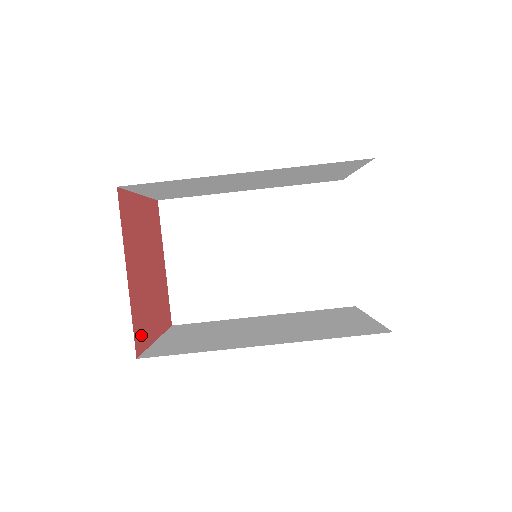
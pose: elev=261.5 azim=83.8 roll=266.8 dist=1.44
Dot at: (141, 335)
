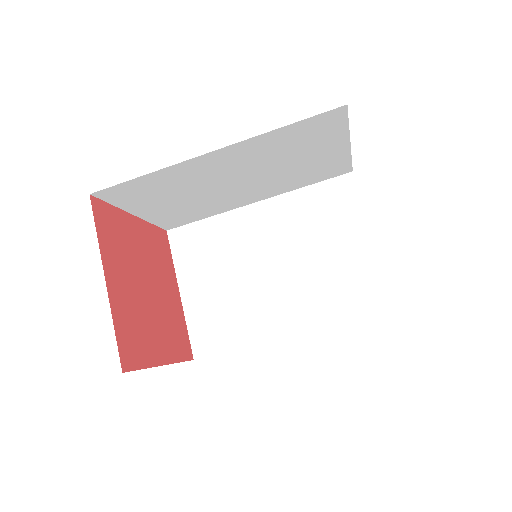
Dot at: (183, 340)
